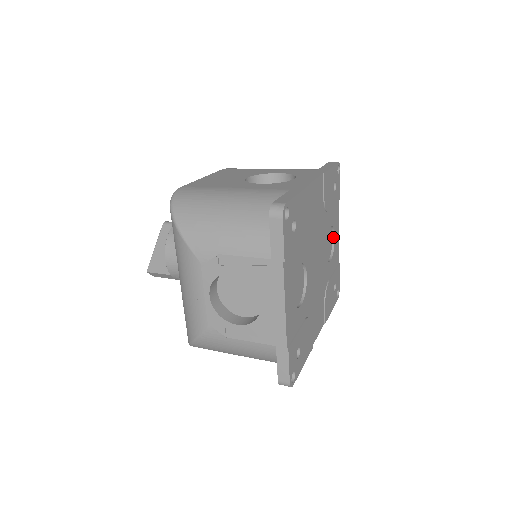
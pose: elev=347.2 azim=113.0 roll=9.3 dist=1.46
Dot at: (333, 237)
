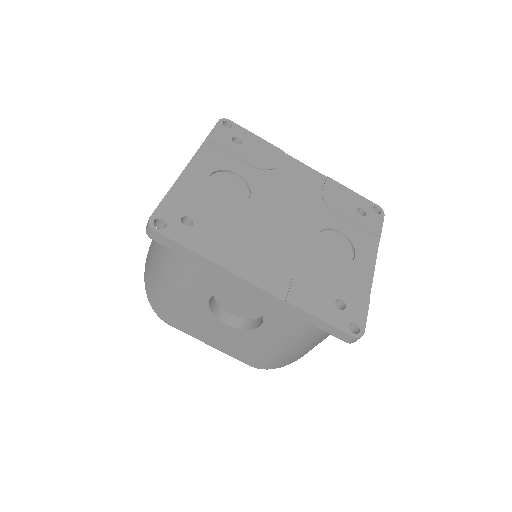
Dot at: (354, 257)
